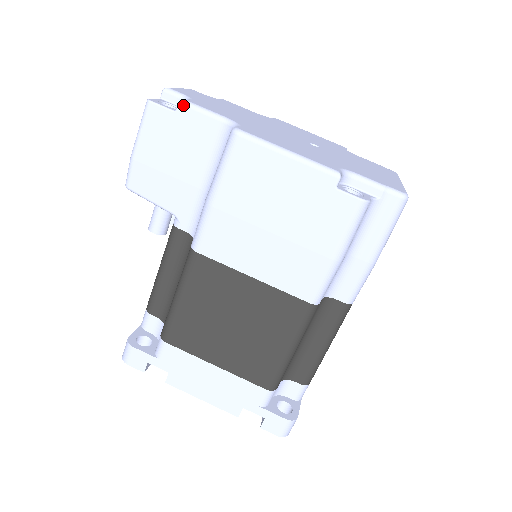
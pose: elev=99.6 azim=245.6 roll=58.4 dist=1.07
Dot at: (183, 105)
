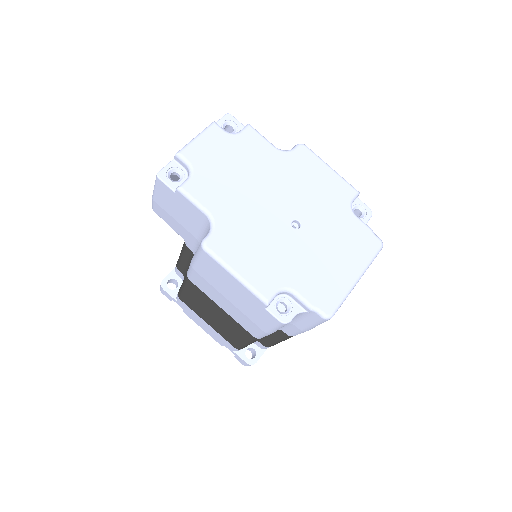
Dot at: (179, 192)
